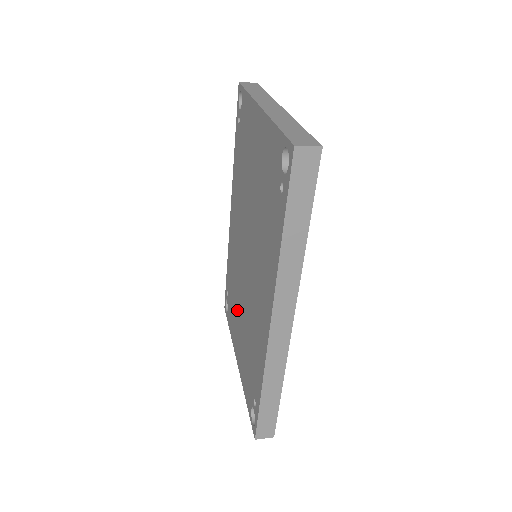
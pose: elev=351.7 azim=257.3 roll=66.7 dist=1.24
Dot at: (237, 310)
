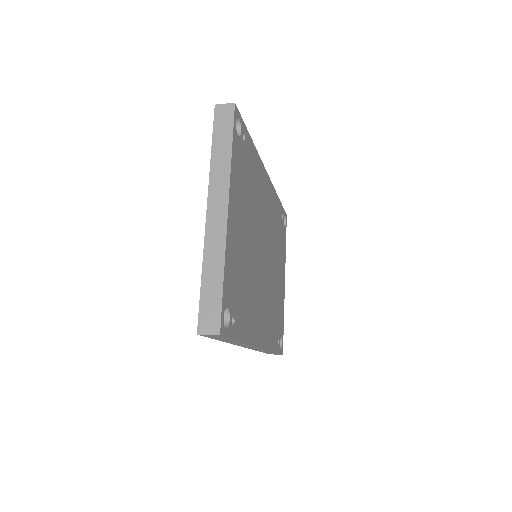
Dot at: occluded
